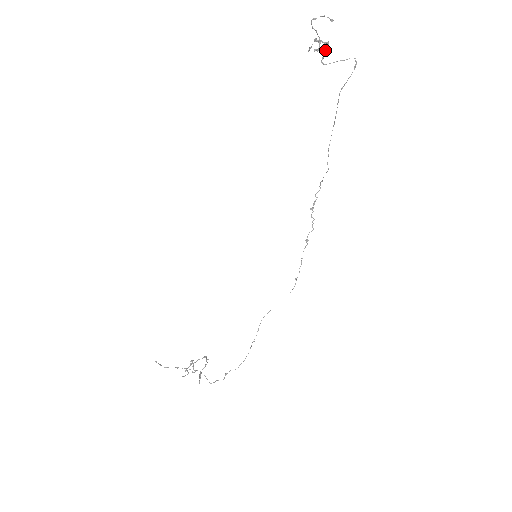
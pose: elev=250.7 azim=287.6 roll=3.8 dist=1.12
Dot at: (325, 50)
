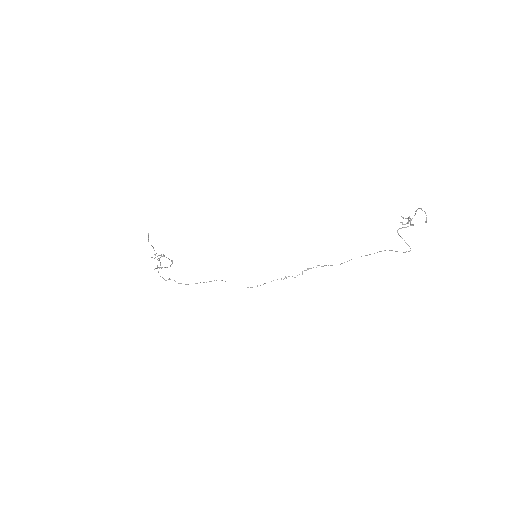
Dot at: (407, 226)
